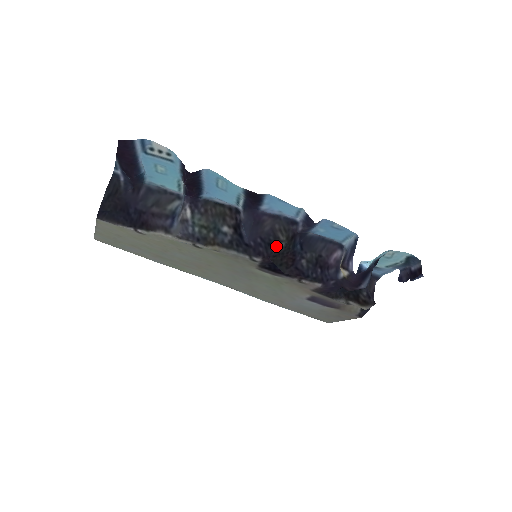
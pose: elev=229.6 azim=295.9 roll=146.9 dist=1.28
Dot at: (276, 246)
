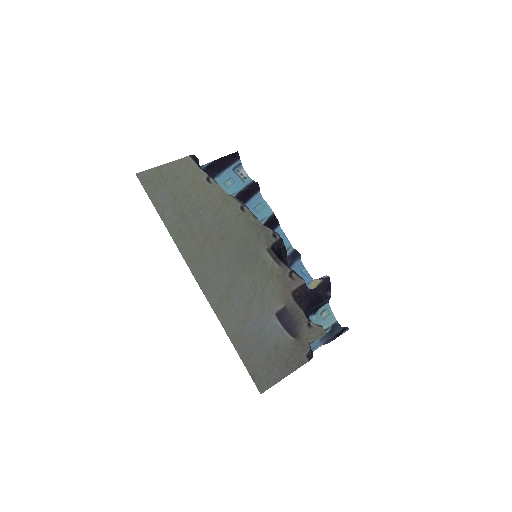
Dot at: (283, 244)
